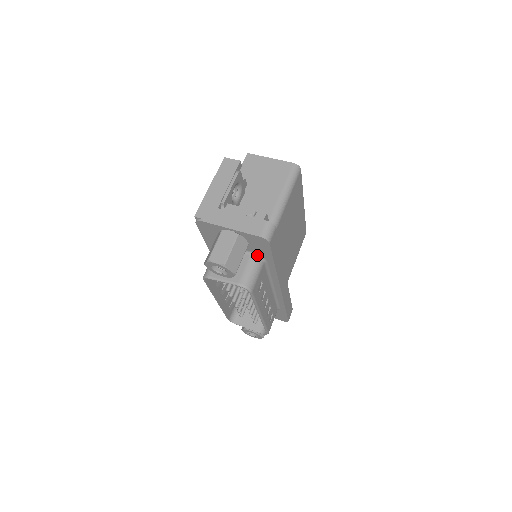
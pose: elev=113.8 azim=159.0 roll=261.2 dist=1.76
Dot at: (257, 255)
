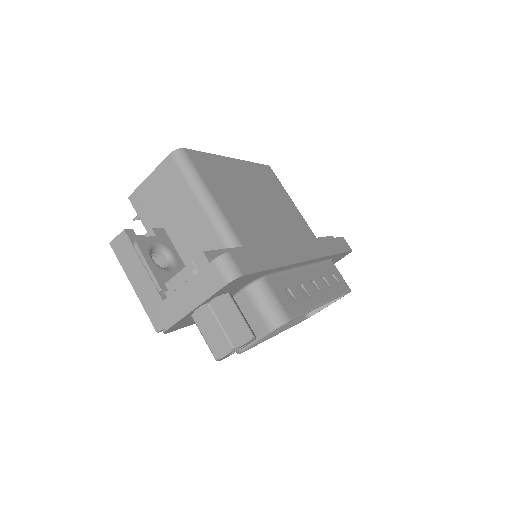
Dot at: (250, 284)
